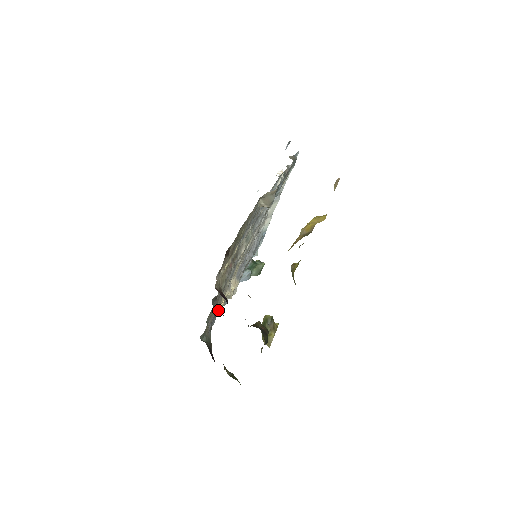
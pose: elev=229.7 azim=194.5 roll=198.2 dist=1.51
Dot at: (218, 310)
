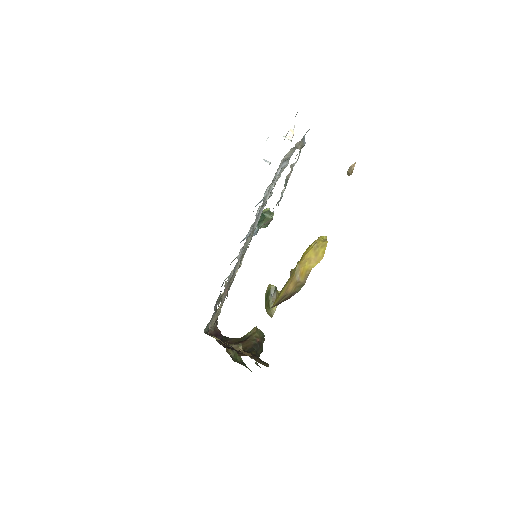
Dot at: occluded
